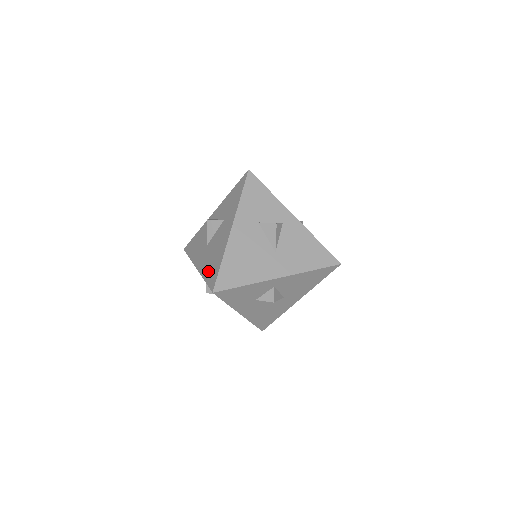
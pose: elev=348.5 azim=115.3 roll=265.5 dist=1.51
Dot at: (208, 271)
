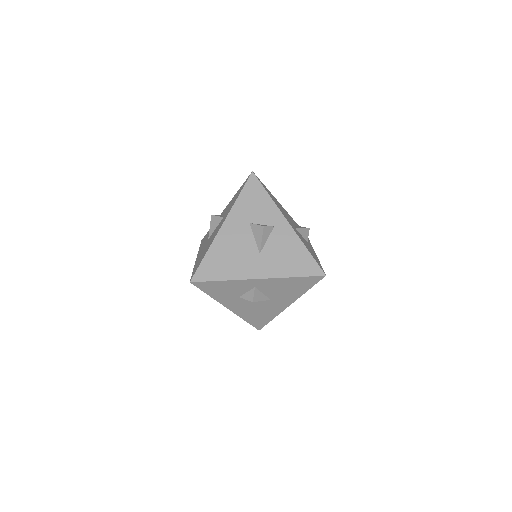
Dot at: (197, 262)
